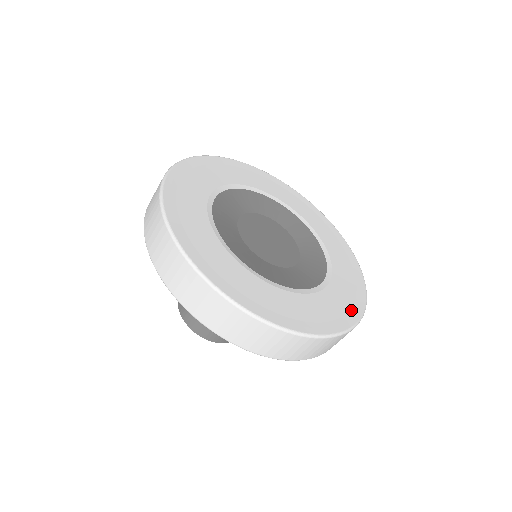
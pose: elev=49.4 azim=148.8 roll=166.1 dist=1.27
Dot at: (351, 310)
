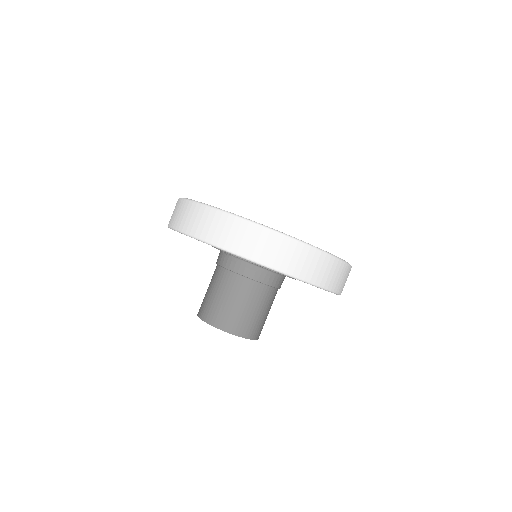
Dot at: occluded
